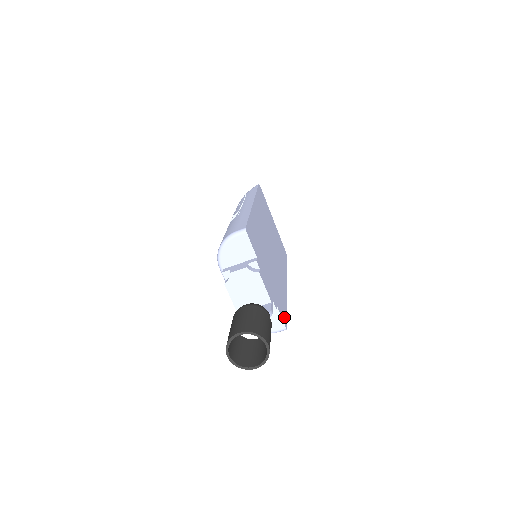
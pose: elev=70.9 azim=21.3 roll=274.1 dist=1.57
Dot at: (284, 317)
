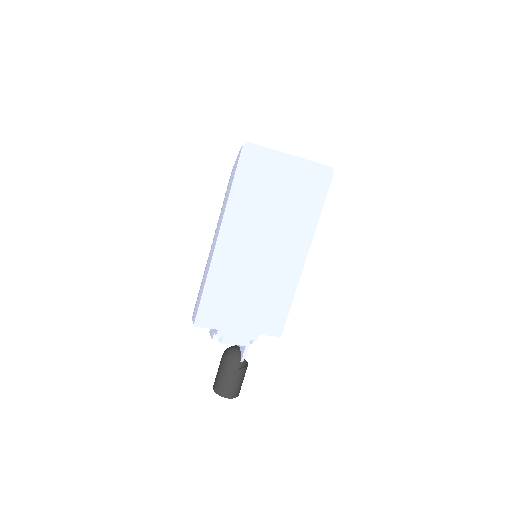
Dot at: (278, 326)
